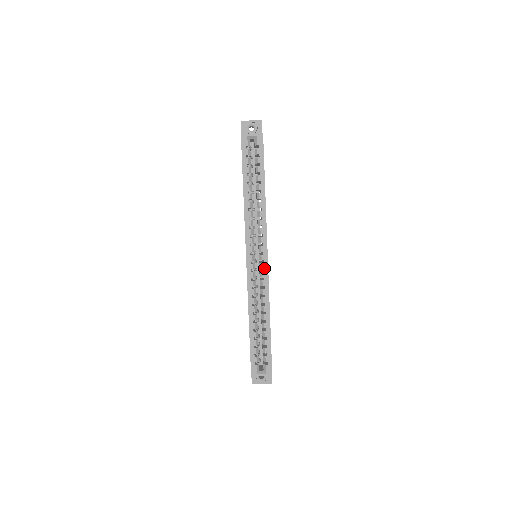
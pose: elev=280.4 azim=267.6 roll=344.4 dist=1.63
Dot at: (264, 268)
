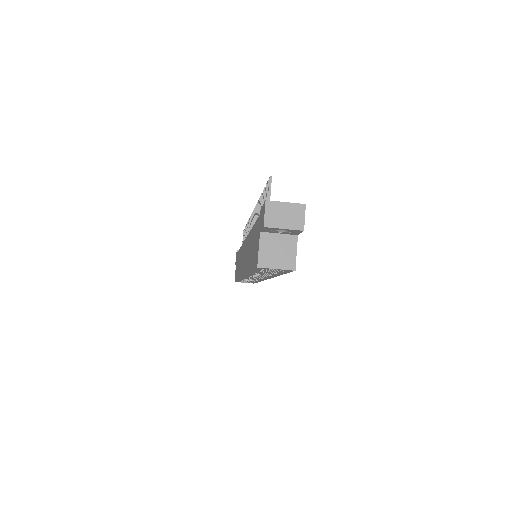
Dot at: (262, 279)
